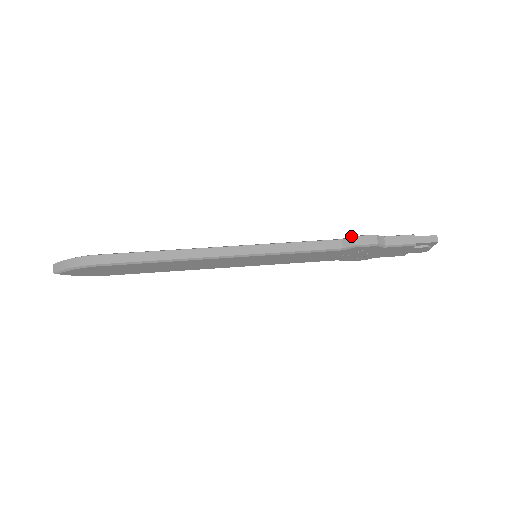
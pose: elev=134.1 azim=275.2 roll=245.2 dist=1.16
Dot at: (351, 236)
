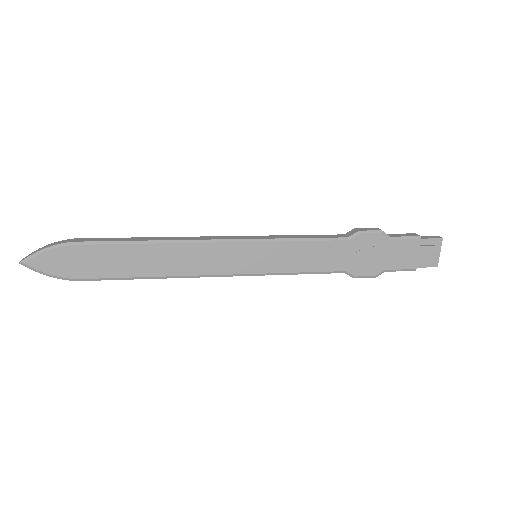
Dot at: (353, 231)
